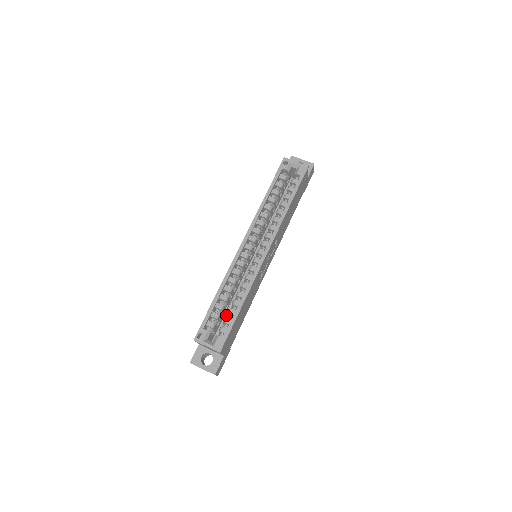
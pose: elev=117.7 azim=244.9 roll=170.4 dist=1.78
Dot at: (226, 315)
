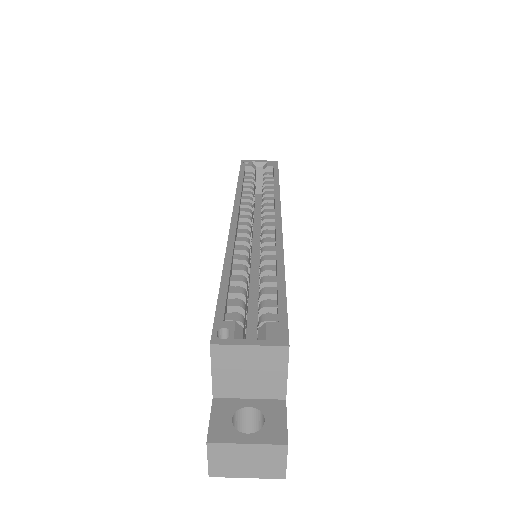
Dot at: (249, 333)
